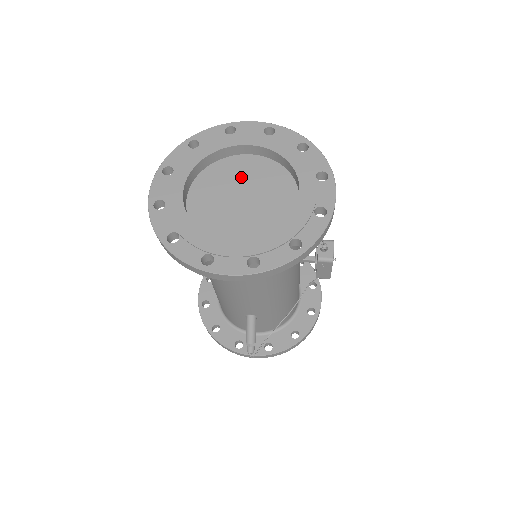
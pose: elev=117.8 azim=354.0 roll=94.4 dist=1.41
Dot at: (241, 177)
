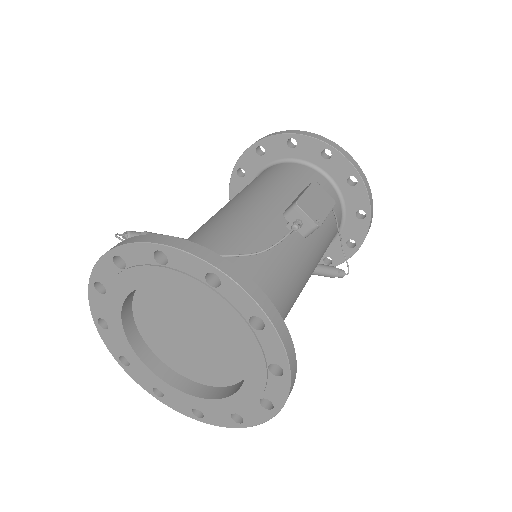
Dot at: (164, 315)
